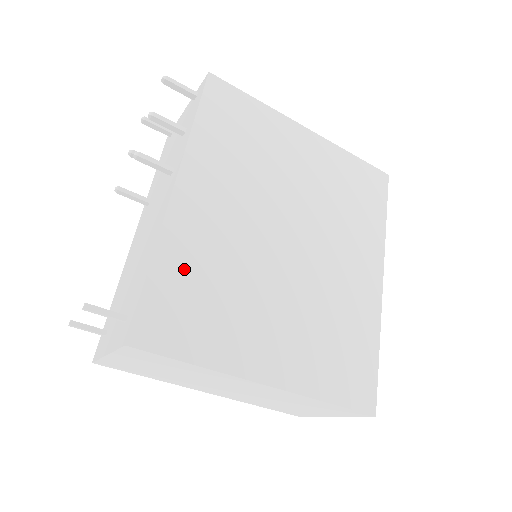
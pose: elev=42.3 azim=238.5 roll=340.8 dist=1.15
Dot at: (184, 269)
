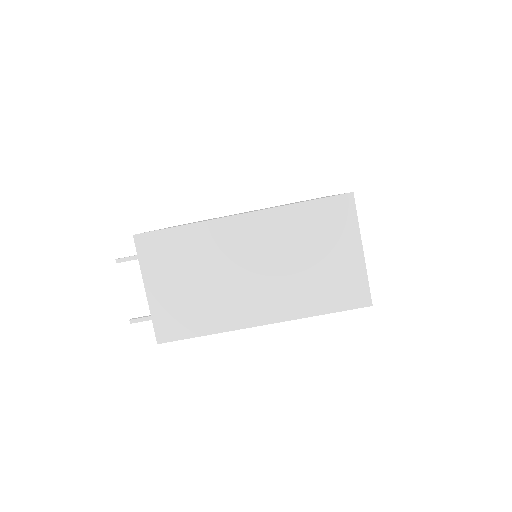
Dot at: occluded
